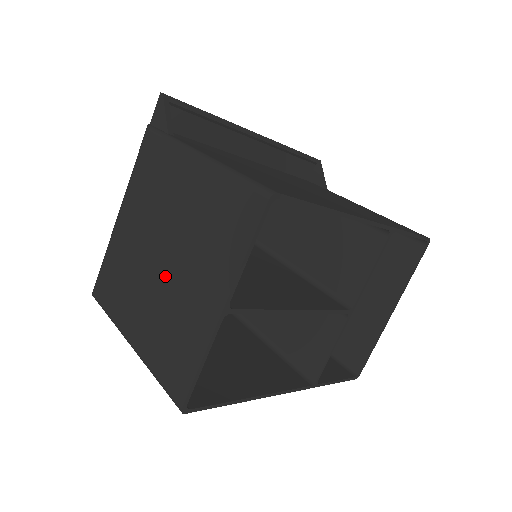
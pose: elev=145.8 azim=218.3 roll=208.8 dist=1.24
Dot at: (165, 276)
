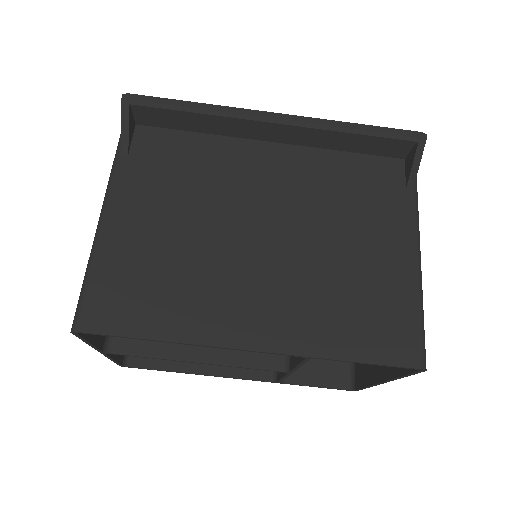
Dot at: occluded
